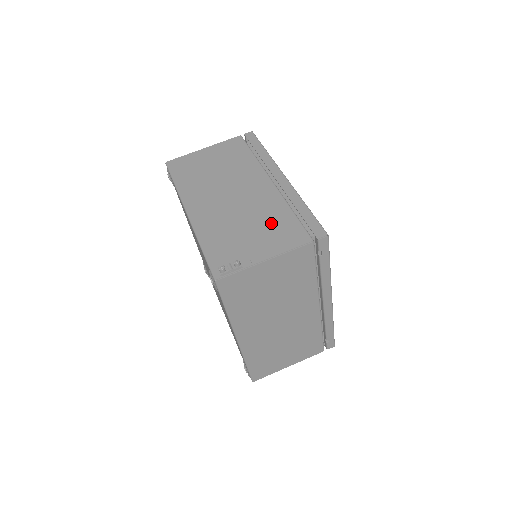
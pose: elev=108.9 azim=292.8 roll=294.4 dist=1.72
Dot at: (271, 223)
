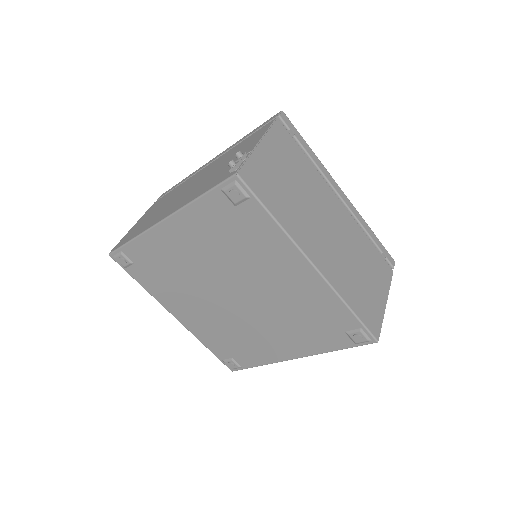
Dot at: (235, 151)
